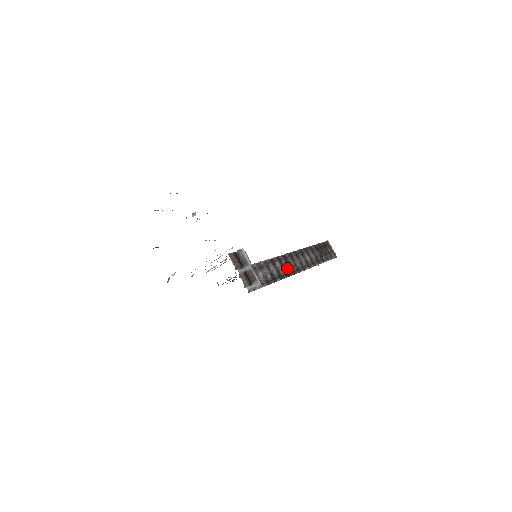
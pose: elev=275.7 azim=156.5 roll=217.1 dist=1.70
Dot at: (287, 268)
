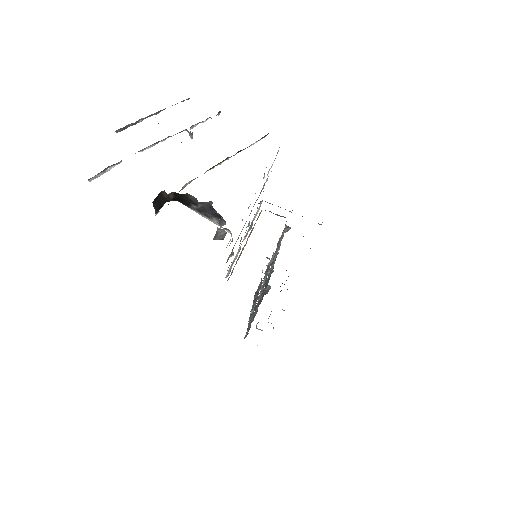
Dot at: occluded
